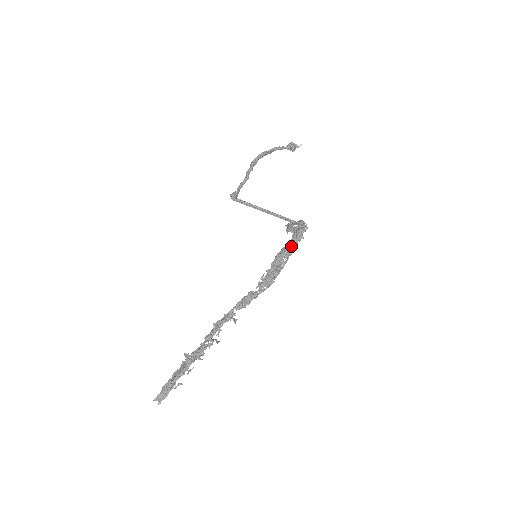
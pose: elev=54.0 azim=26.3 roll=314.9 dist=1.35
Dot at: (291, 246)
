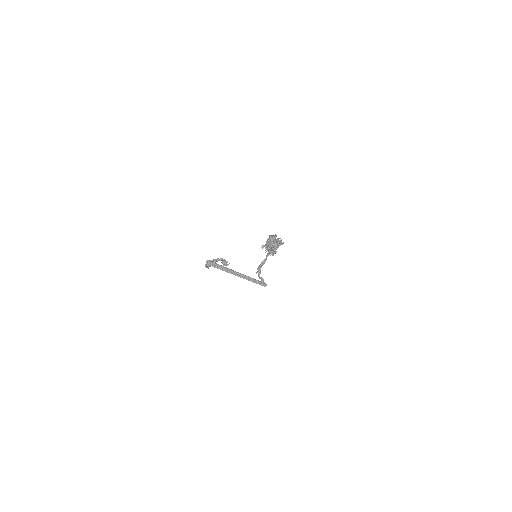
Dot at: occluded
